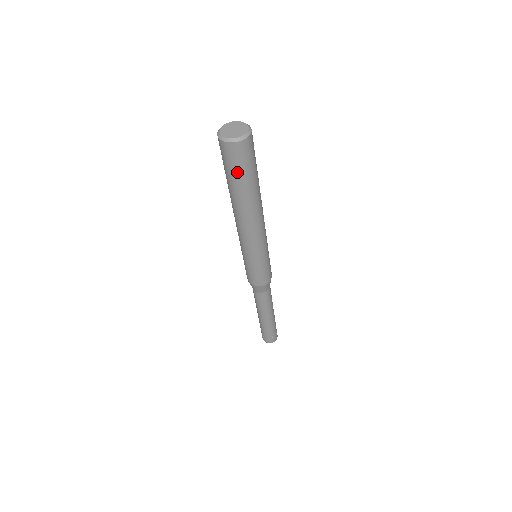
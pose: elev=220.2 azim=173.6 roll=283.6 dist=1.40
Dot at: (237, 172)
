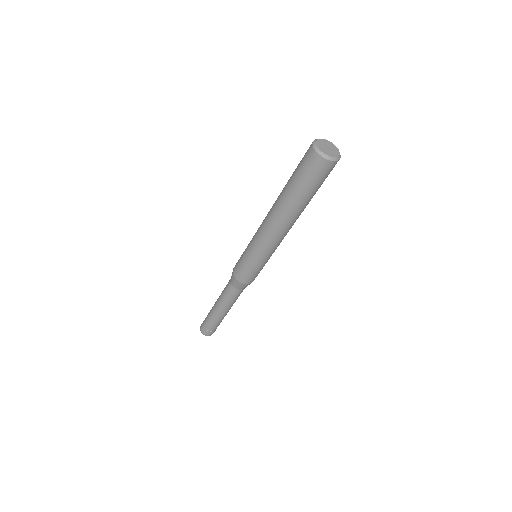
Dot at: (314, 185)
